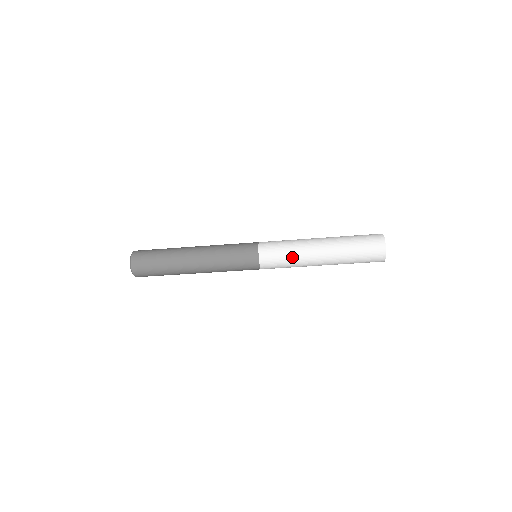
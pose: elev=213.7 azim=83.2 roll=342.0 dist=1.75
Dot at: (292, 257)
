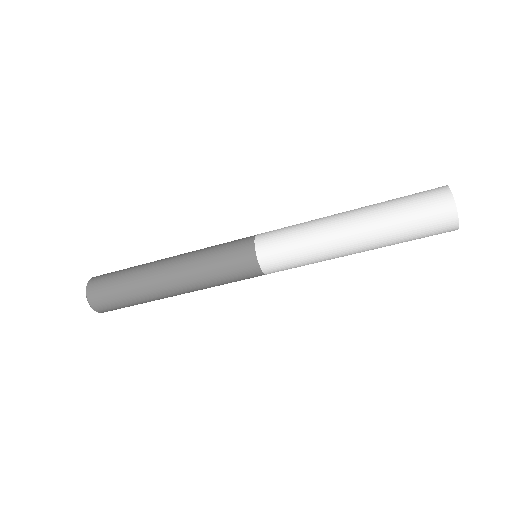
Dot at: (307, 249)
